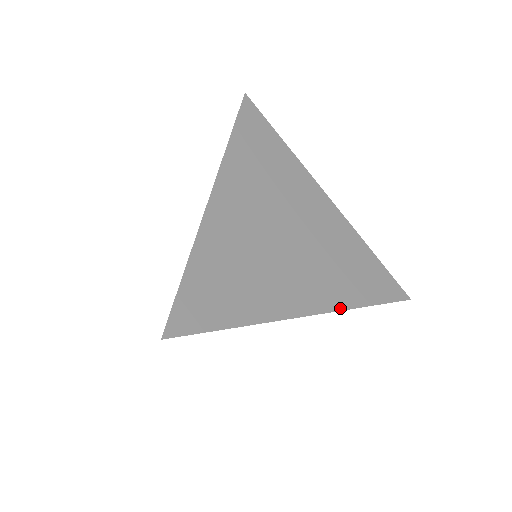
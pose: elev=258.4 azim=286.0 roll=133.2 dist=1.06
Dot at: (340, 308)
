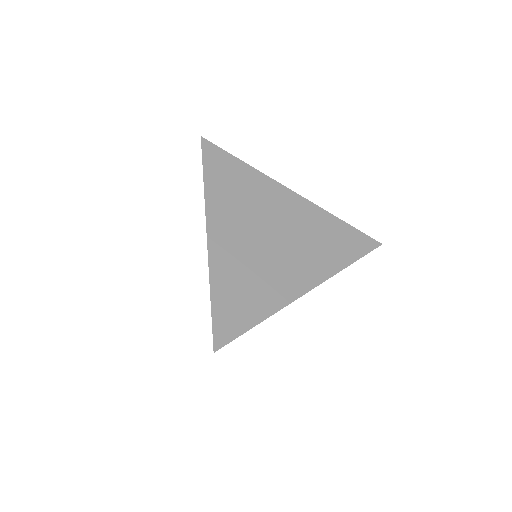
Dot at: (329, 276)
